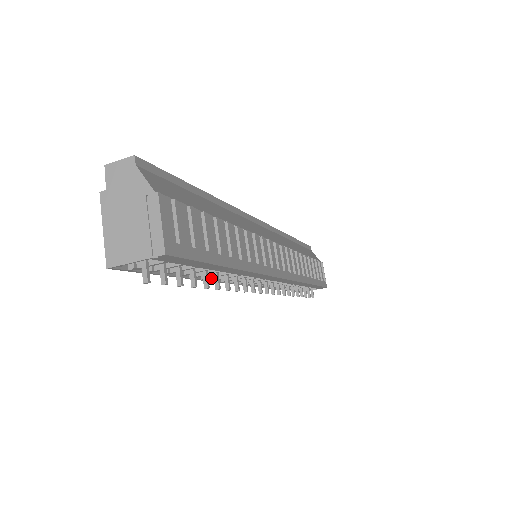
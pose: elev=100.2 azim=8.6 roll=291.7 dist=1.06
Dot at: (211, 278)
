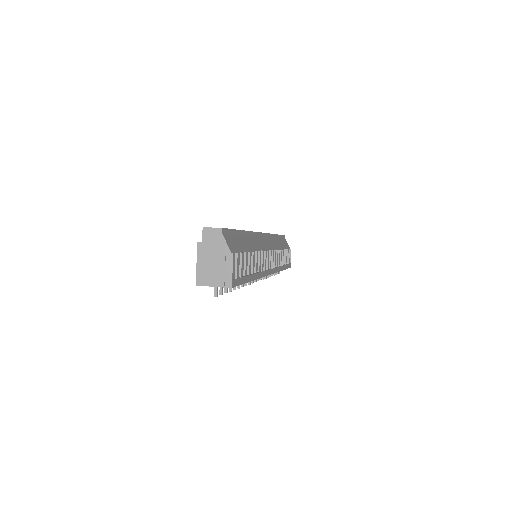
Dot at: occluded
